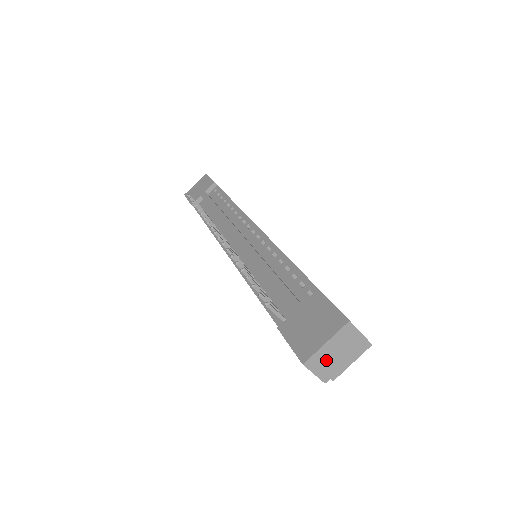
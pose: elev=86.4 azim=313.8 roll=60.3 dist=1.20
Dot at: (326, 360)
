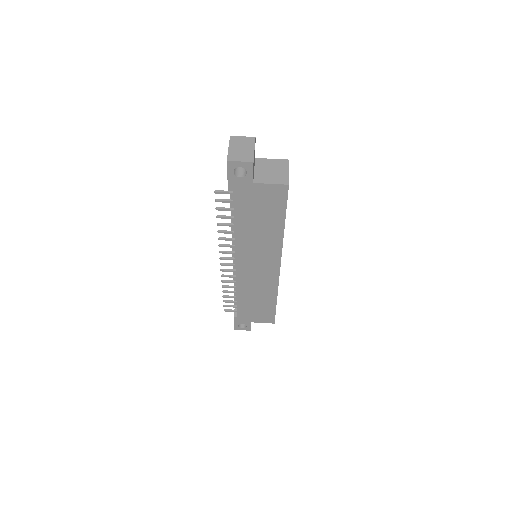
Dot at: (239, 154)
